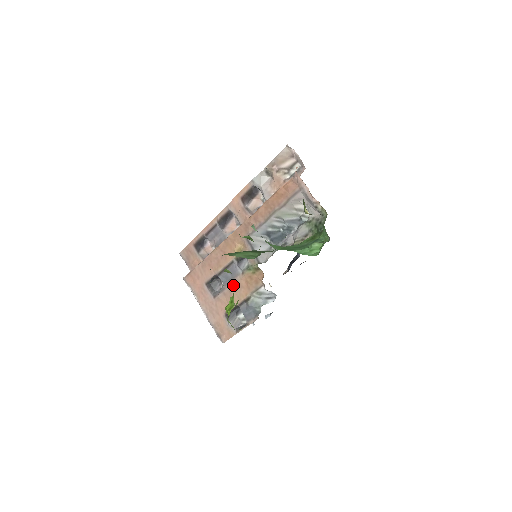
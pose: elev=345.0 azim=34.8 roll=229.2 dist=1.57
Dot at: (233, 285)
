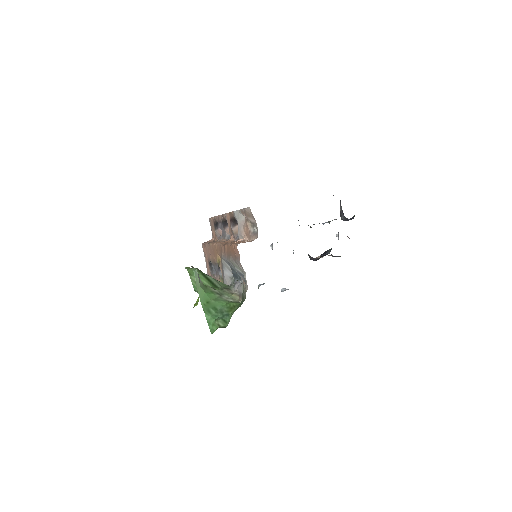
Dot at: (217, 279)
